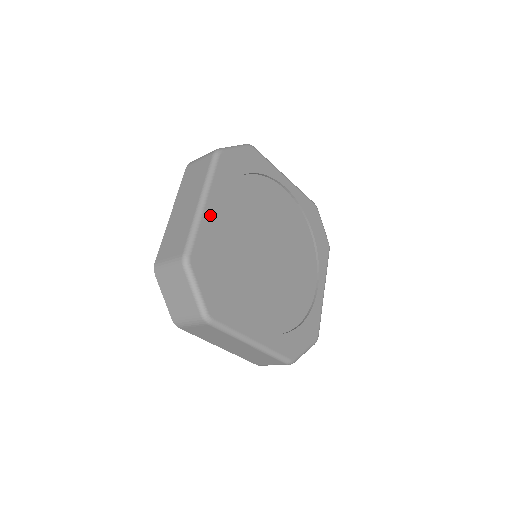
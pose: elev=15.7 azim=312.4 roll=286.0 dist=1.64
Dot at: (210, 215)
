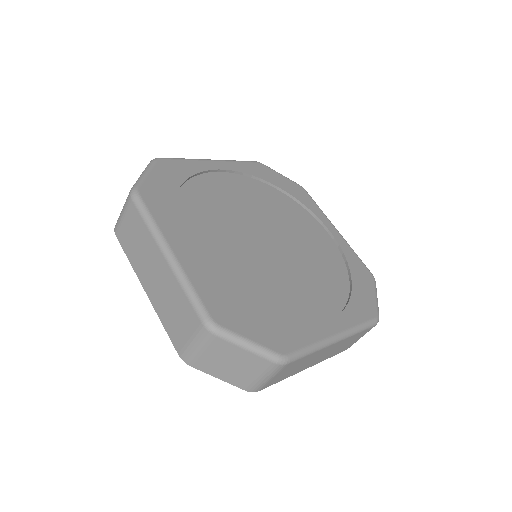
Dot at: (211, 167)
